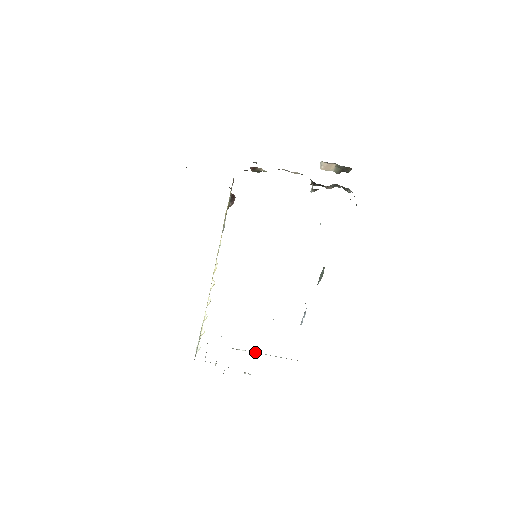
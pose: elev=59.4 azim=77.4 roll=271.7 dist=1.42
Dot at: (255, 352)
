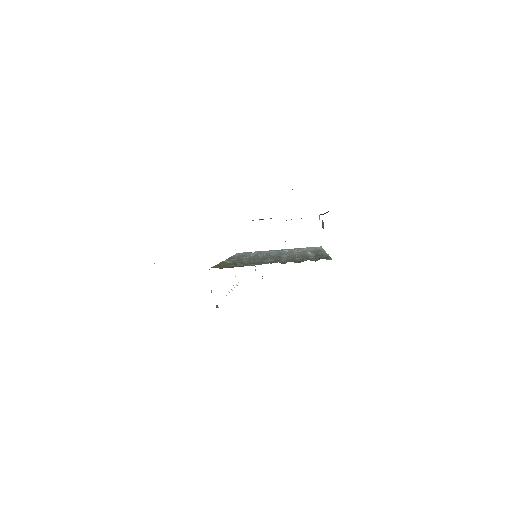
Dot at: occluded
